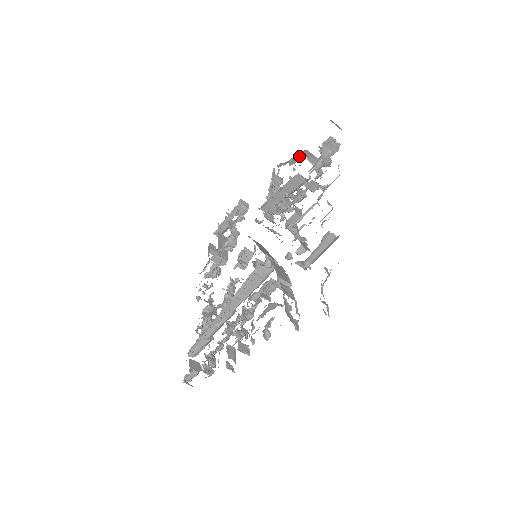
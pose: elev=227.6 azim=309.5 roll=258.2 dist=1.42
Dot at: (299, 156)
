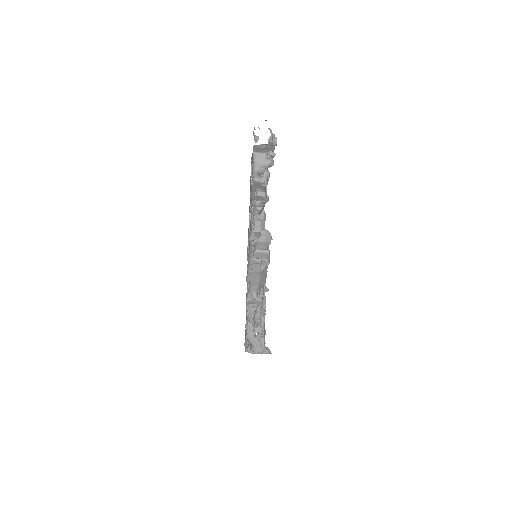
Dot at: occluded
